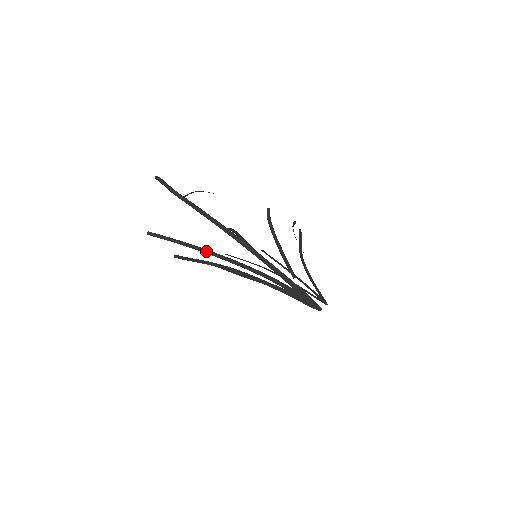
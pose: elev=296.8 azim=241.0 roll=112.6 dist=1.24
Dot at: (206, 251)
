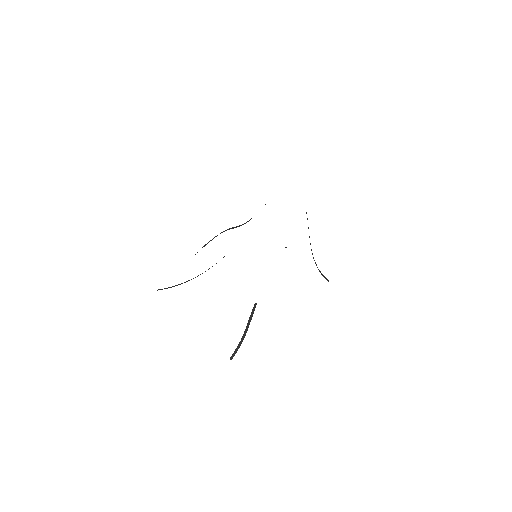
Dot at: (205, 271)
